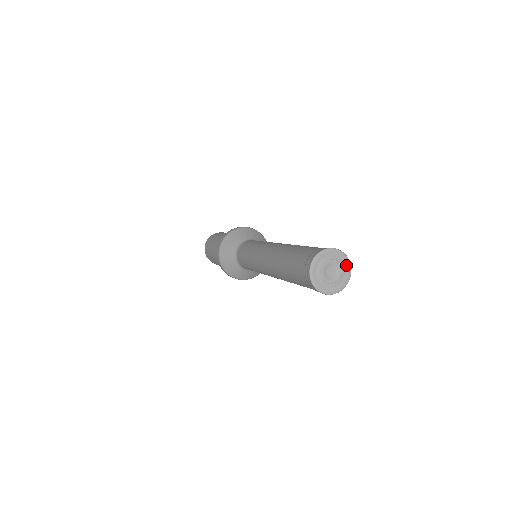
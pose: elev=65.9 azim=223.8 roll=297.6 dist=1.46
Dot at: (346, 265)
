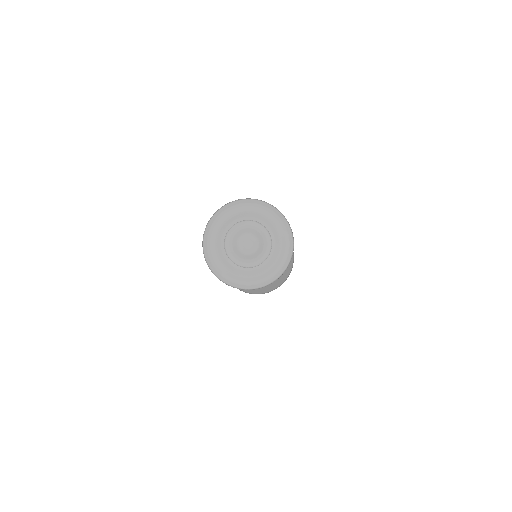
Dot at: (269, 216)
